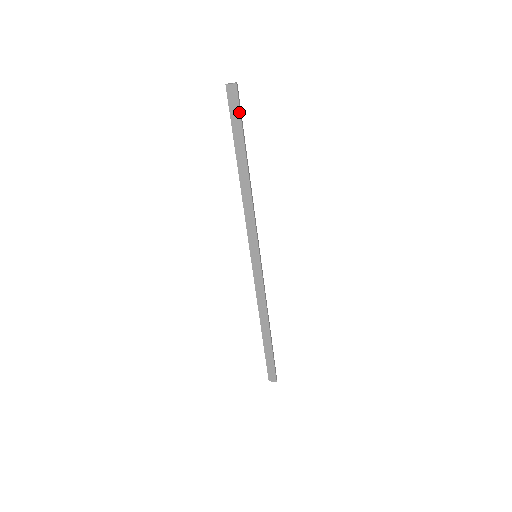
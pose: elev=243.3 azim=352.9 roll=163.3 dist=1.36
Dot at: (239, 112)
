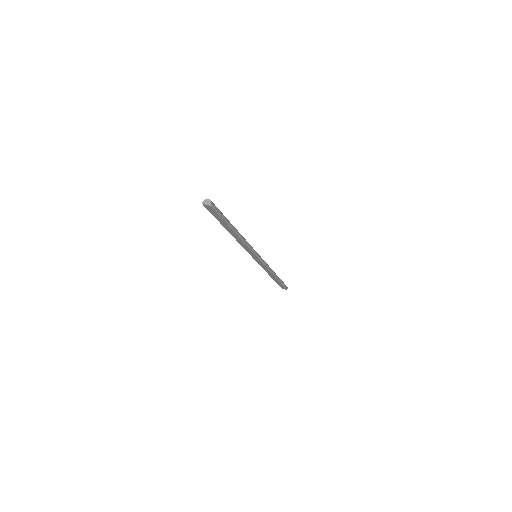
Dot at: (218, 215)
